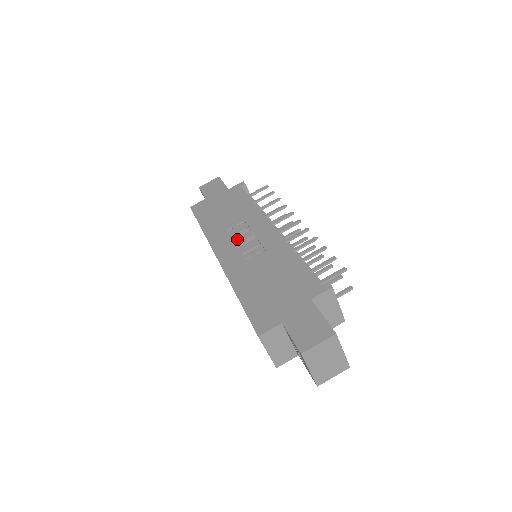
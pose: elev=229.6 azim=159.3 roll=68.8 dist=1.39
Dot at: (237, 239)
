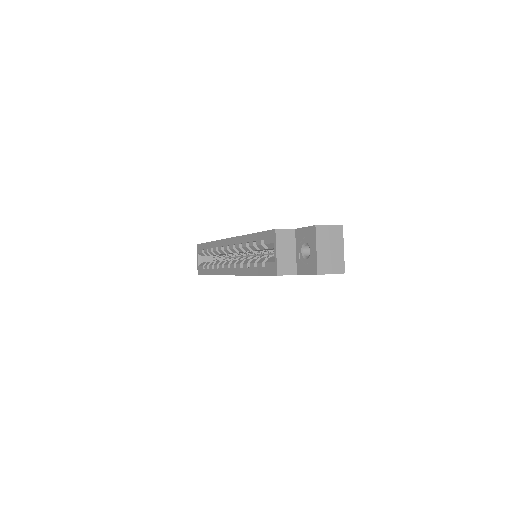
Dot at: occluded
